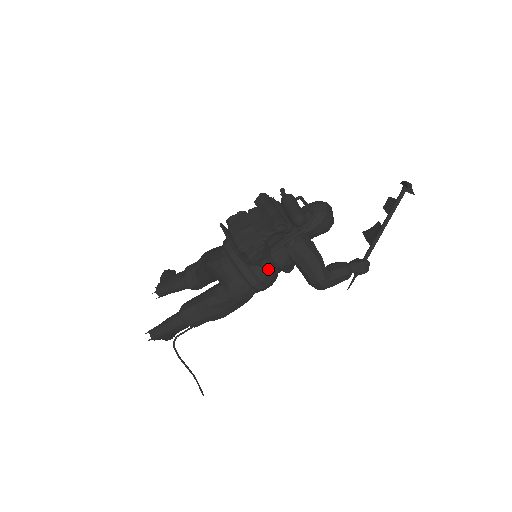
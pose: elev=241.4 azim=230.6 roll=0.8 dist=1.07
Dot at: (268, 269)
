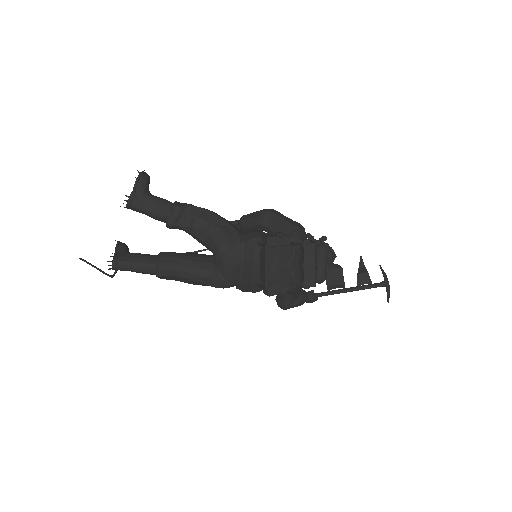
Dot at: occluded
